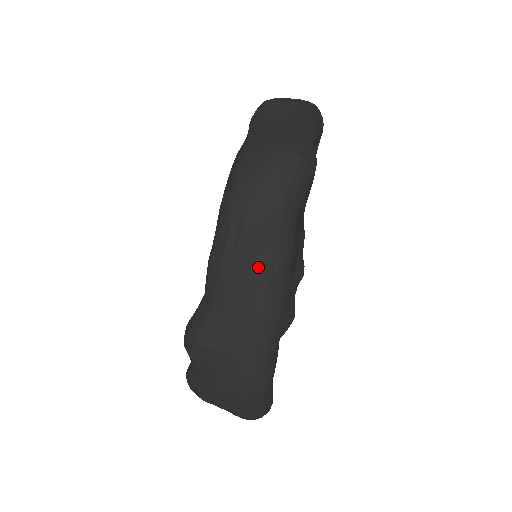
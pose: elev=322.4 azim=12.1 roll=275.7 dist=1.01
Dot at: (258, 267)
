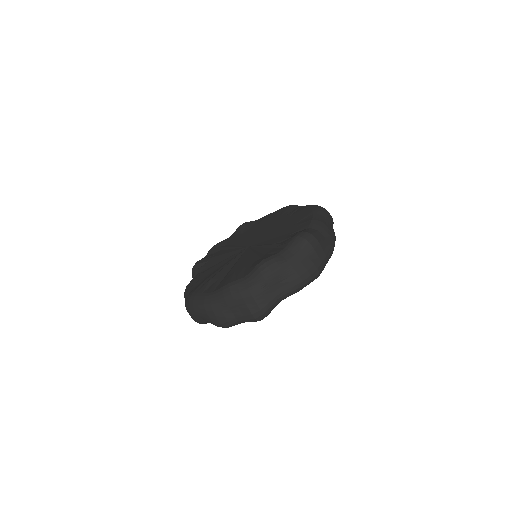
Dot at: (333, 233)
